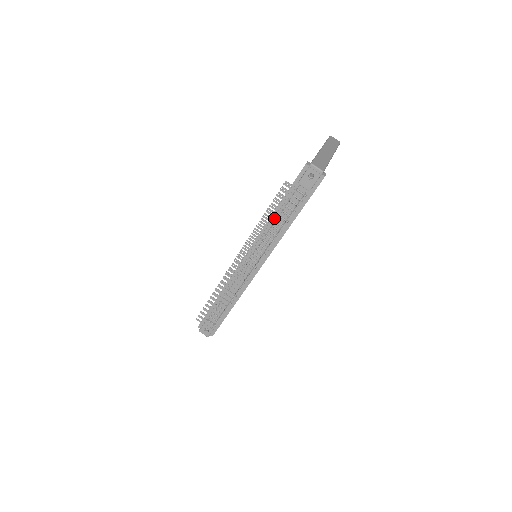
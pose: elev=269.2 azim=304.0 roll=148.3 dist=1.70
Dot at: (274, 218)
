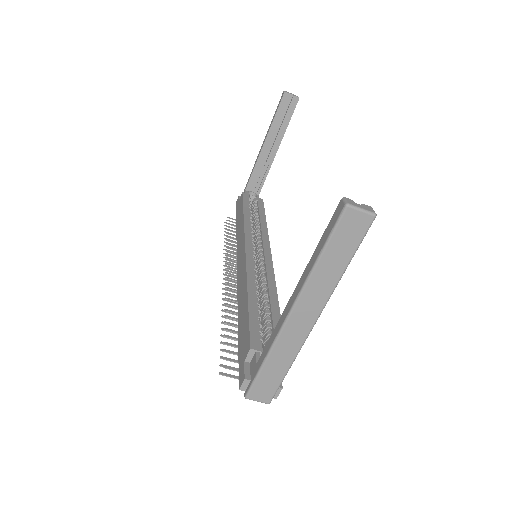
Dot at: occluded
